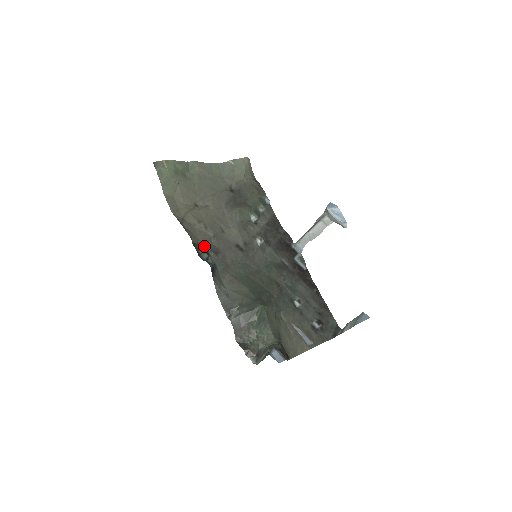
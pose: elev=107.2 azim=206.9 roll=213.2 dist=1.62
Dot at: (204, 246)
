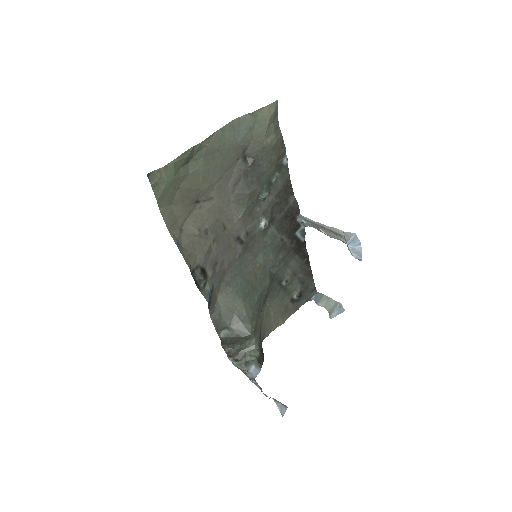
Dot at: (203, 266)
